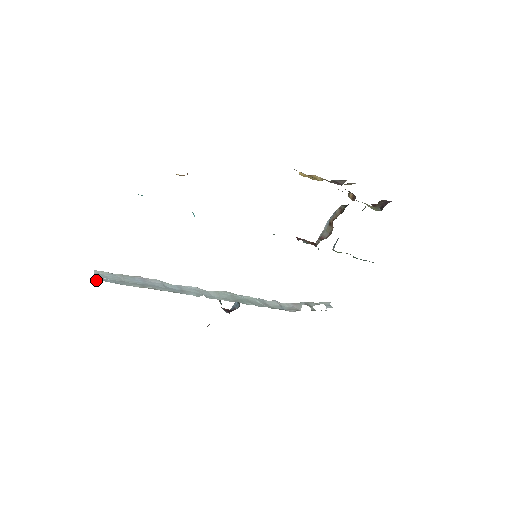
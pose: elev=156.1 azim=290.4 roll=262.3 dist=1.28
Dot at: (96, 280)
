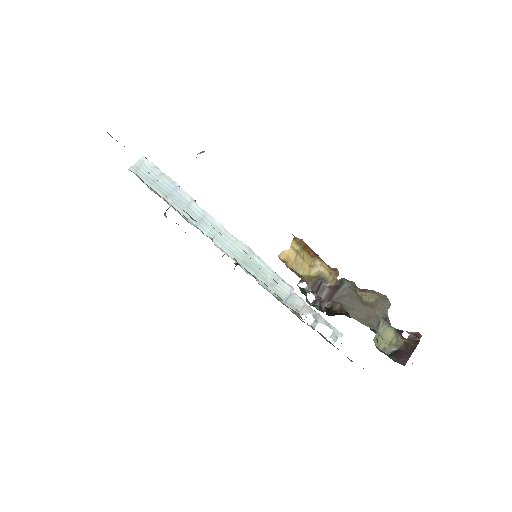
Dot at: (130, 169)
